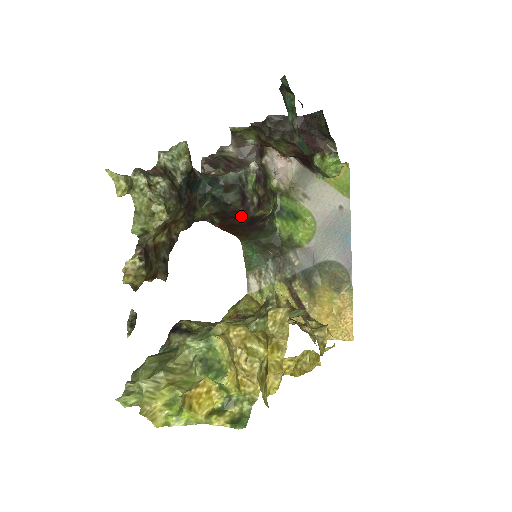
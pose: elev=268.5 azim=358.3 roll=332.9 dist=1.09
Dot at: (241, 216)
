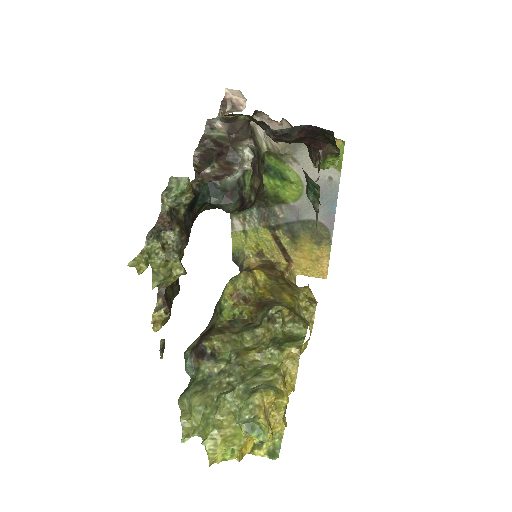
Dot at: (238, 211)
